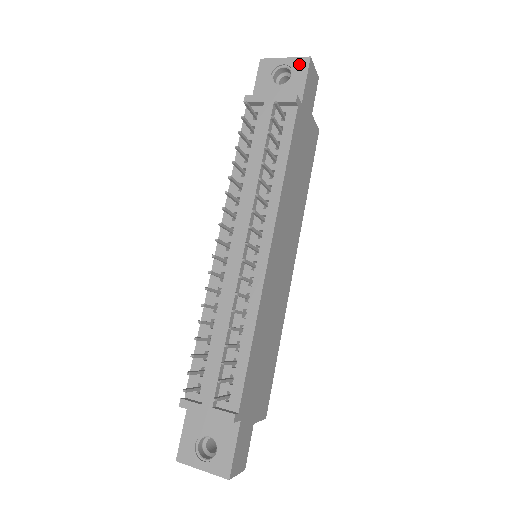
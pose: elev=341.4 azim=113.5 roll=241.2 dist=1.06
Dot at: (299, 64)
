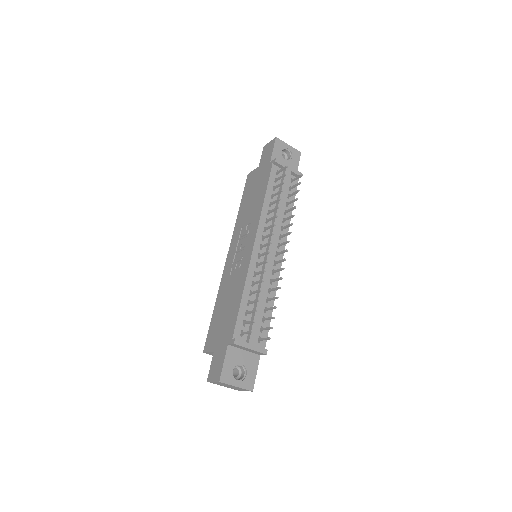
Dot at: (296, 153)
